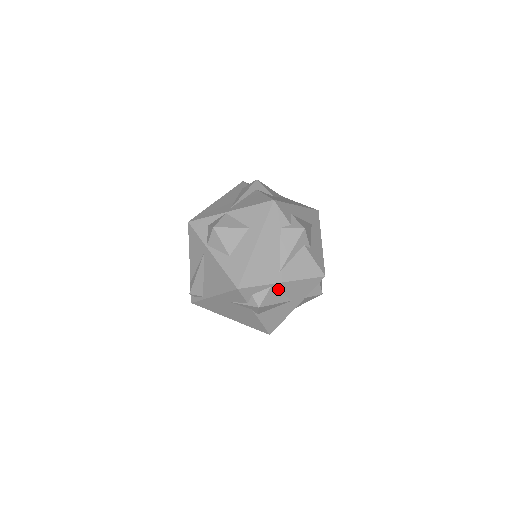
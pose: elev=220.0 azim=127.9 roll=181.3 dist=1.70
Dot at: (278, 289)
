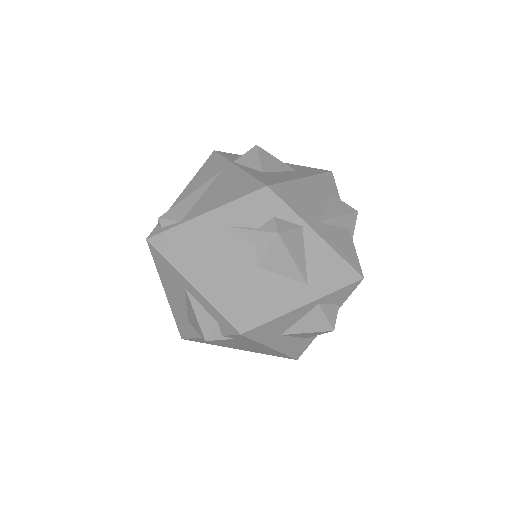
Dot at: (306, 242)
